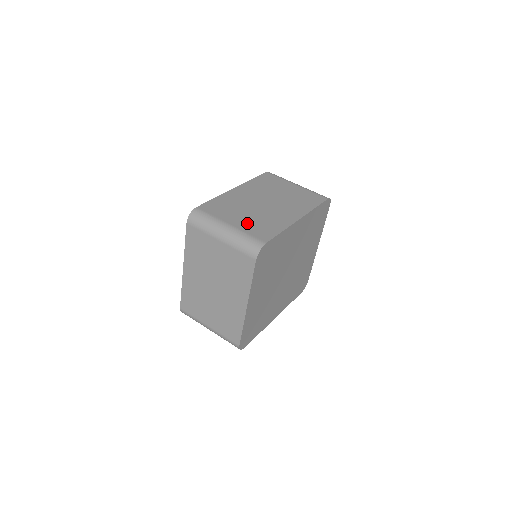
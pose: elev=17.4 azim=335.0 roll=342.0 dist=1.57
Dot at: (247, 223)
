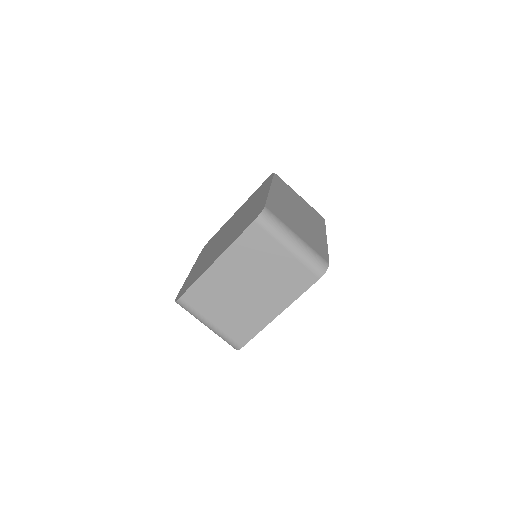
Dot at: (306, 236)
